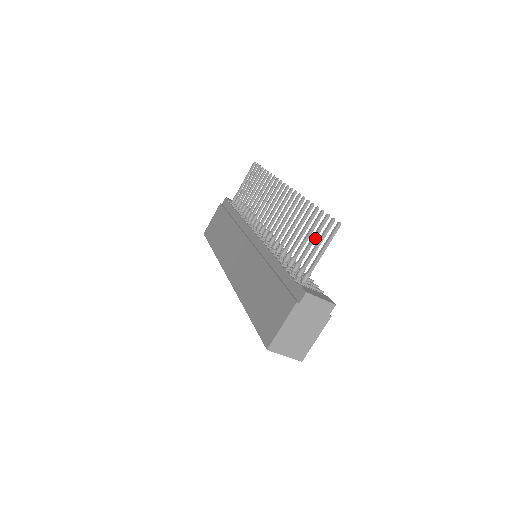
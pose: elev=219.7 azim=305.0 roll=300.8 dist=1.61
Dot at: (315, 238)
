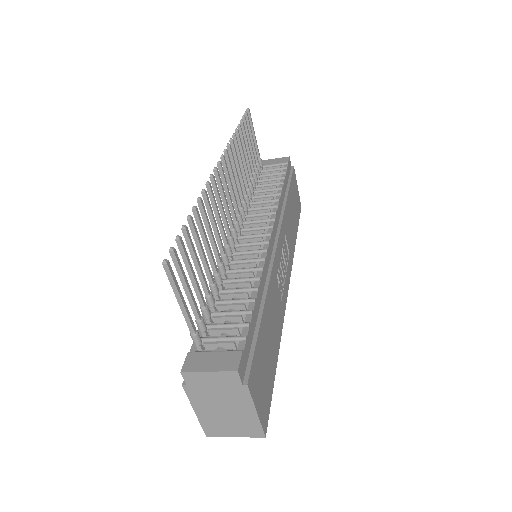
Dot at: (190, 272)
